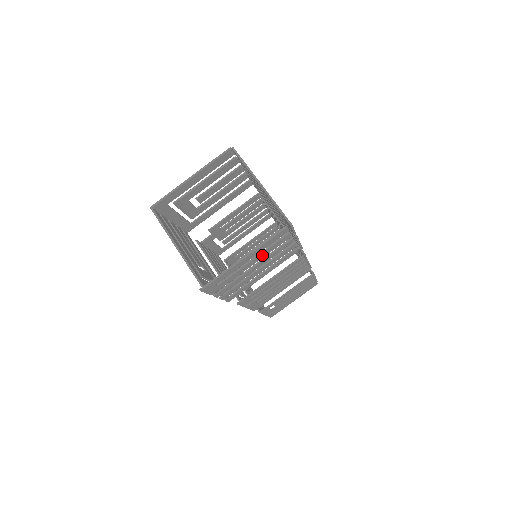
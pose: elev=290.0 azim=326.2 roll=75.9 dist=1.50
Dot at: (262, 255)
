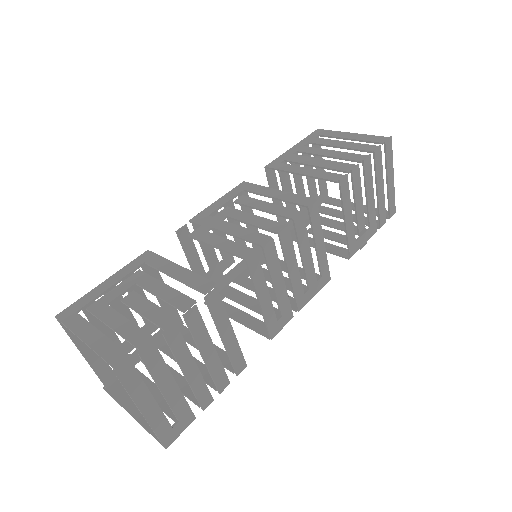
Dot at: (163, 401)
